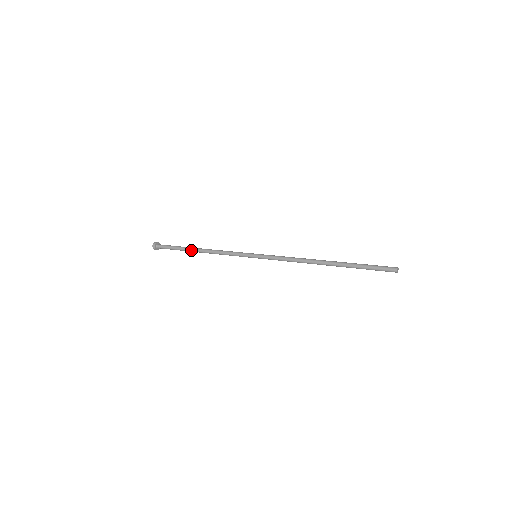
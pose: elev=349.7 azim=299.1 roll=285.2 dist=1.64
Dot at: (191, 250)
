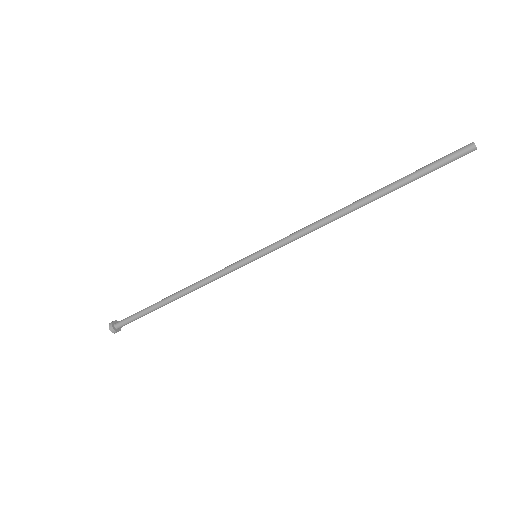
Dot at: (162, 301)
